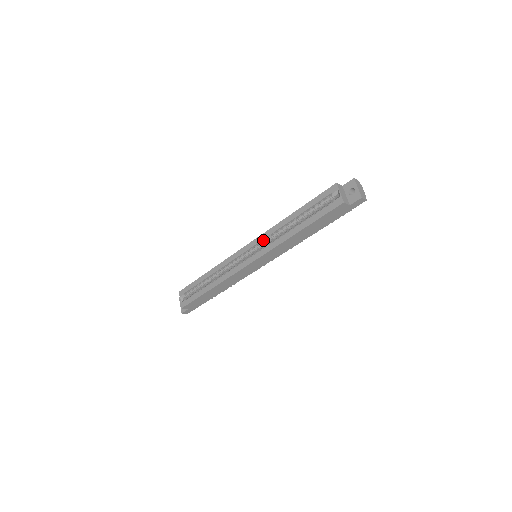
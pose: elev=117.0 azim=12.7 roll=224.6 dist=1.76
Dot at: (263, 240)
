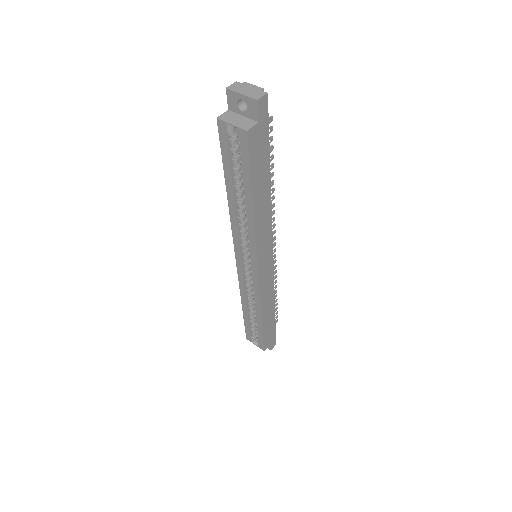
Dot at: (240, 241)
